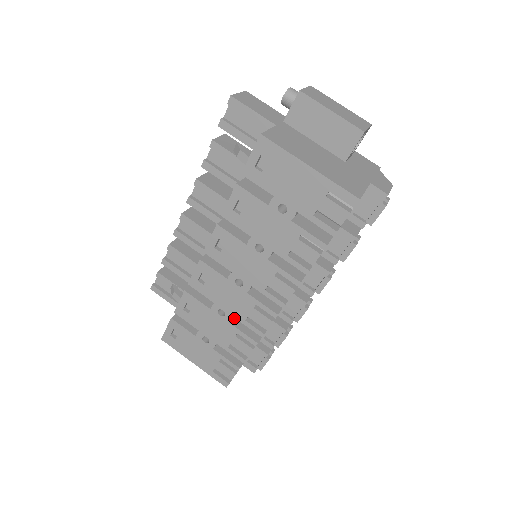
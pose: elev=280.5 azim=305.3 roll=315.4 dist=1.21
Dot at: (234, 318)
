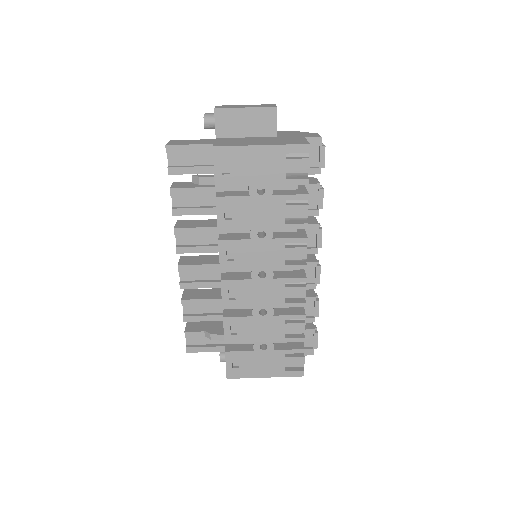
Dot at: (274, 311)
